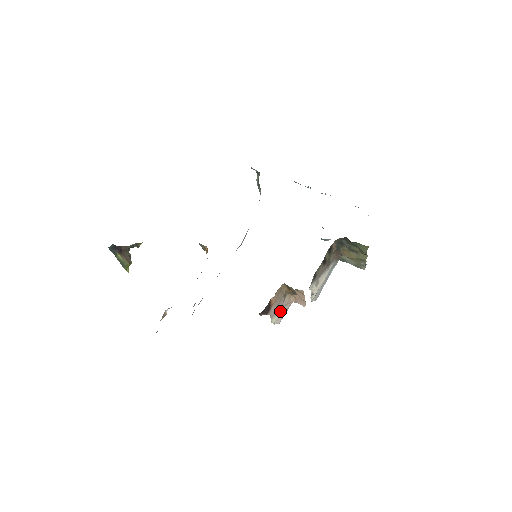
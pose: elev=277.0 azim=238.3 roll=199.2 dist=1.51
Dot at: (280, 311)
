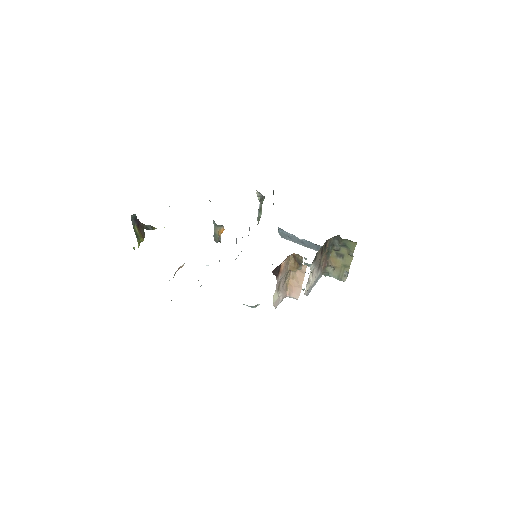
Dot at: (278, 295)
